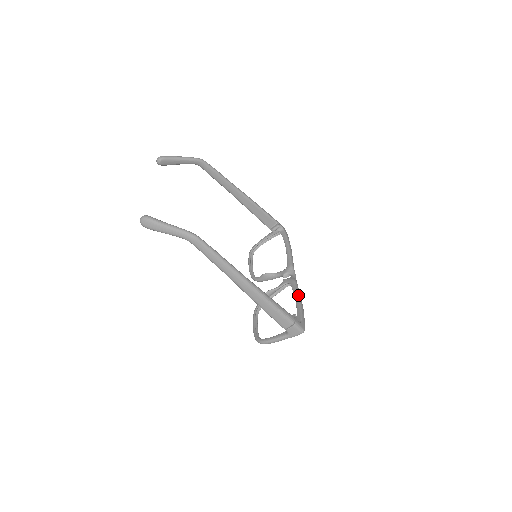
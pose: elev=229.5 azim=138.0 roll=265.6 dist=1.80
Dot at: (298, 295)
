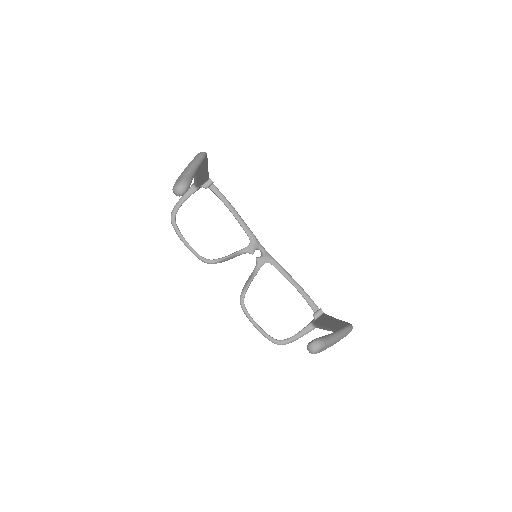
Dot at: (292, 278)
